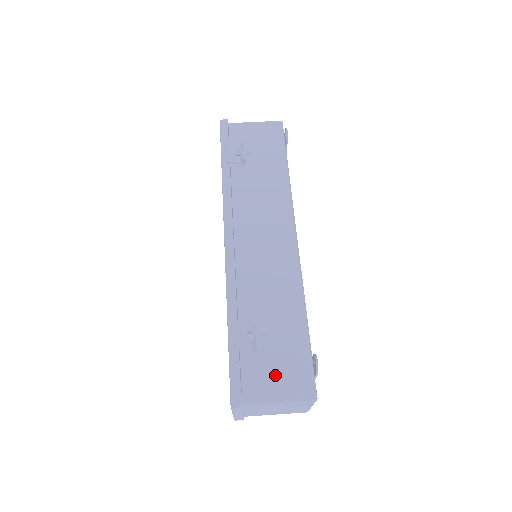
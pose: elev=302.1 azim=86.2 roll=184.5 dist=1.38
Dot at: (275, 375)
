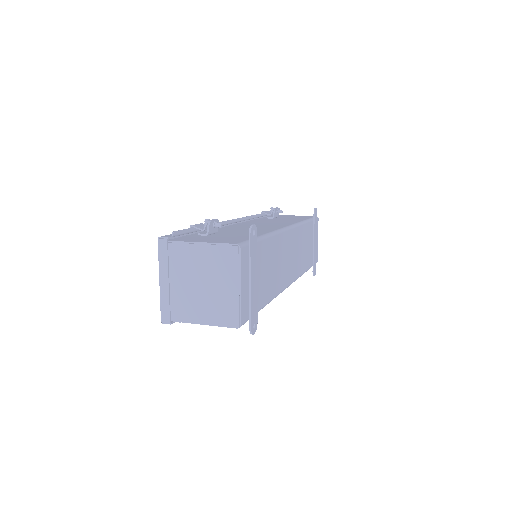
Dot at: (212, 239)
